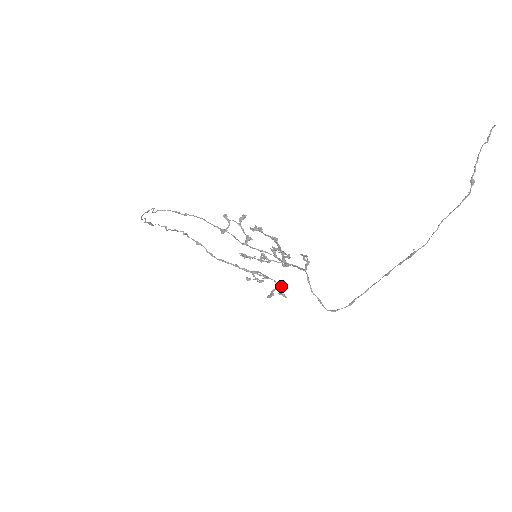
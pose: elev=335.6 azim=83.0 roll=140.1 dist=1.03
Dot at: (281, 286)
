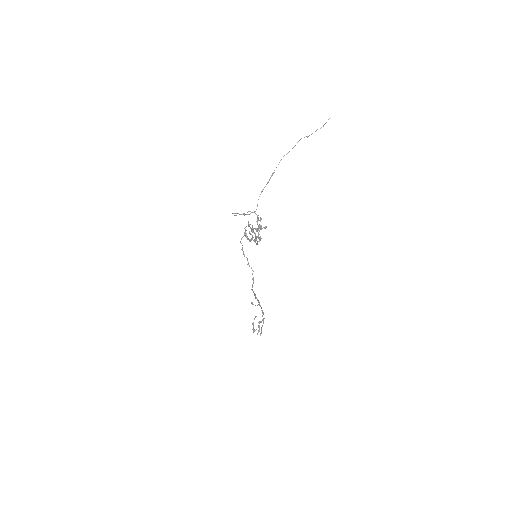
Dot at: (263, 322)
